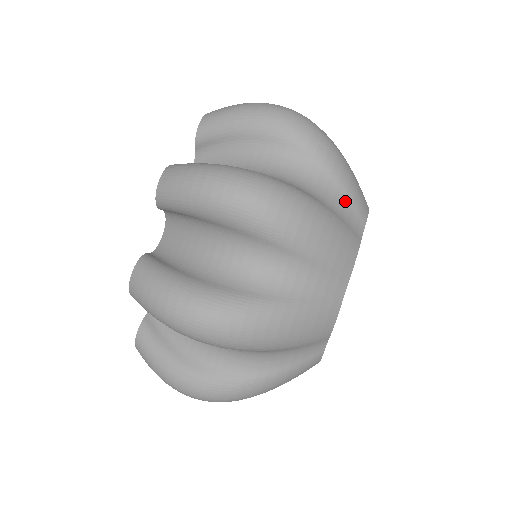
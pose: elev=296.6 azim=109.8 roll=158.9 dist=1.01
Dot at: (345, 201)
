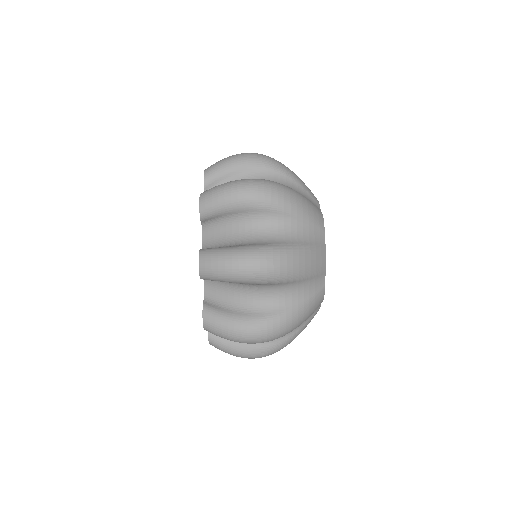
Dot at: (310, 228)
